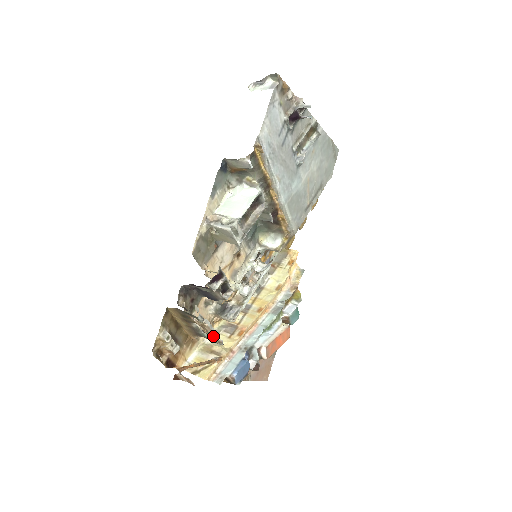
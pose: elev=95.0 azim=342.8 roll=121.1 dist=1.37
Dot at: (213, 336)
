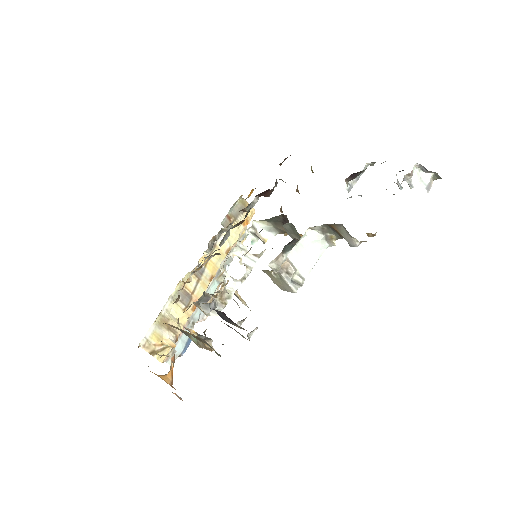
Dot at: occluded
